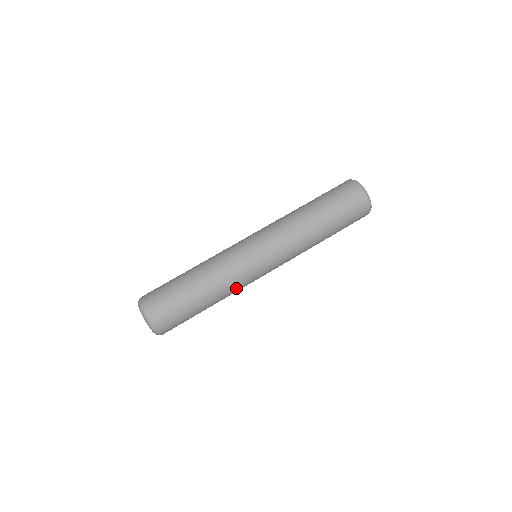
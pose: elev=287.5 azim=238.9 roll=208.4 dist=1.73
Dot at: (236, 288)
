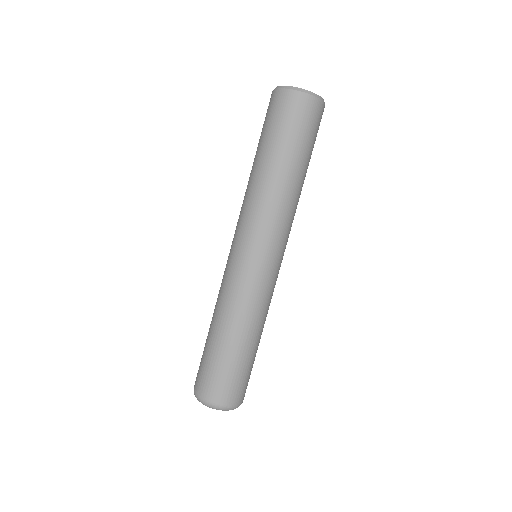
Dot at: occluded
